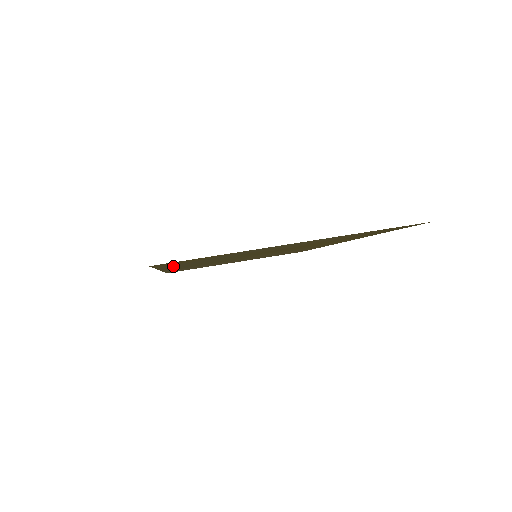
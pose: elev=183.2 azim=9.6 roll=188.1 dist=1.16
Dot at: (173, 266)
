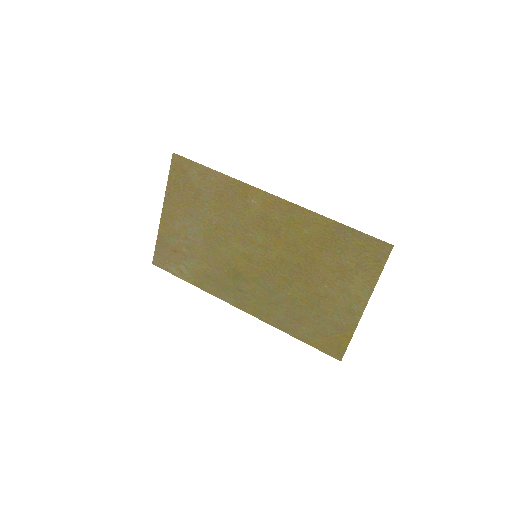
Dot at: (291, 328)
